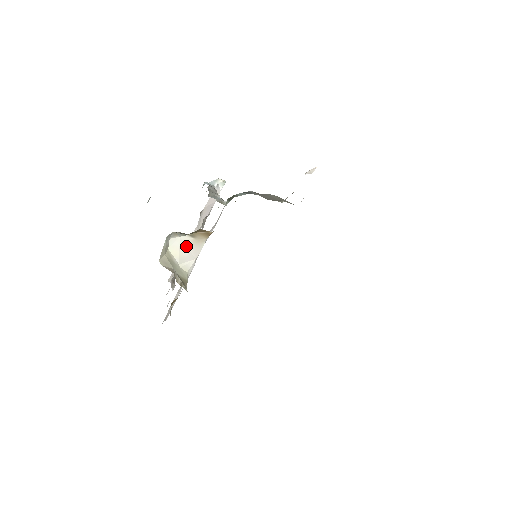
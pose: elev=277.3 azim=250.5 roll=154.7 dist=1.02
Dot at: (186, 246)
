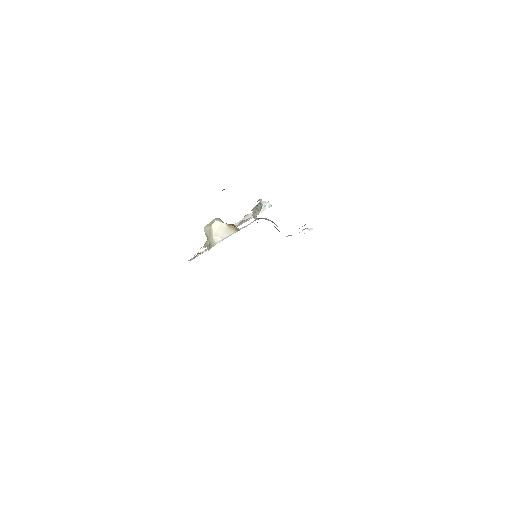
Dot at: (222, 229)
